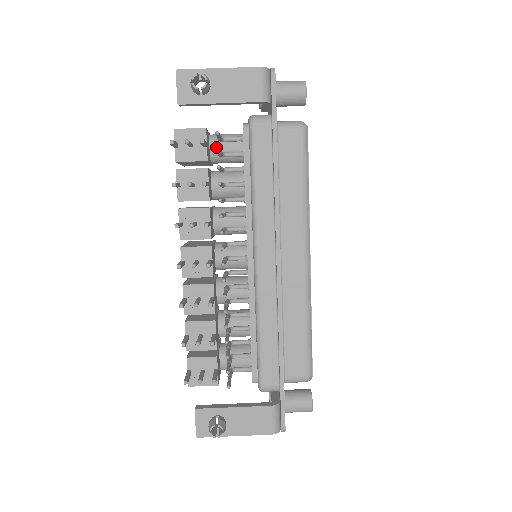
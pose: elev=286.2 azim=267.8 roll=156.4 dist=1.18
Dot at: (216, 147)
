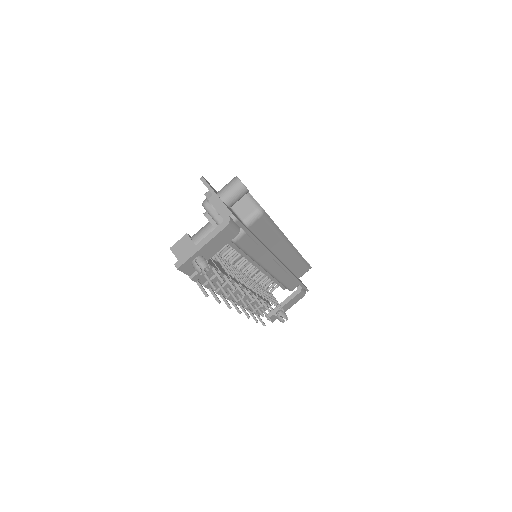
Dot at: occluded
